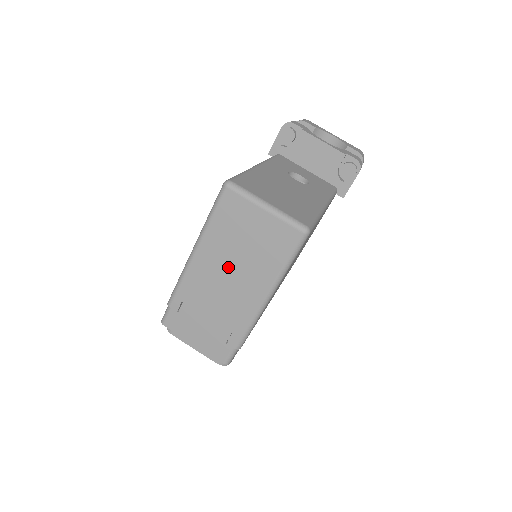
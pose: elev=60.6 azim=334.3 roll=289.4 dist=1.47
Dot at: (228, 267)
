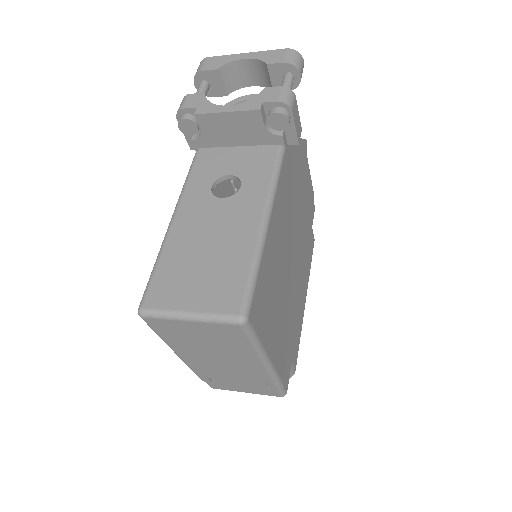
Dot at: (211, 356)
